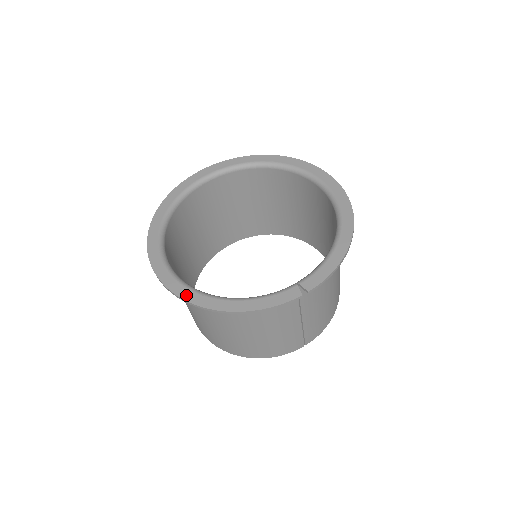
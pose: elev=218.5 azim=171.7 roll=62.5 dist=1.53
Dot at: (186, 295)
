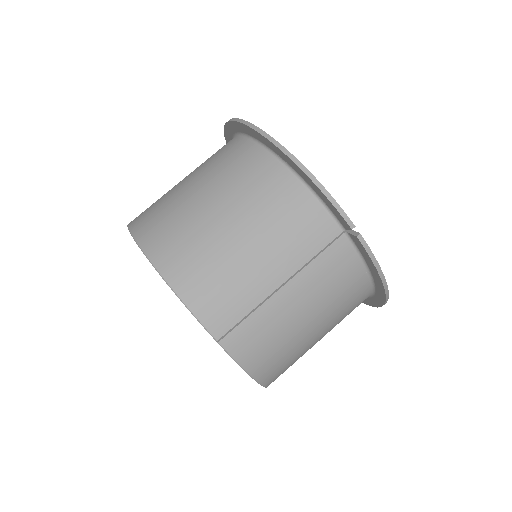
Dot at: occluded
